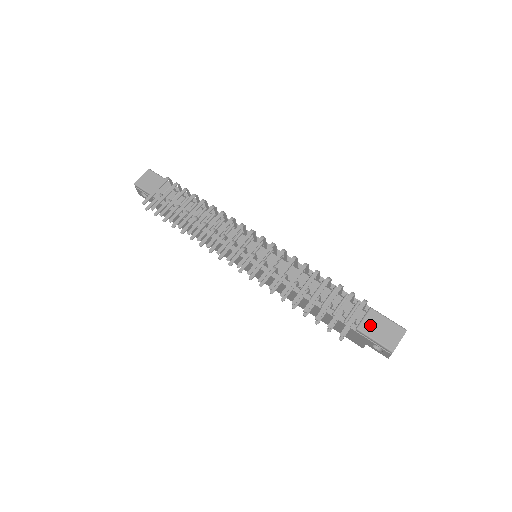
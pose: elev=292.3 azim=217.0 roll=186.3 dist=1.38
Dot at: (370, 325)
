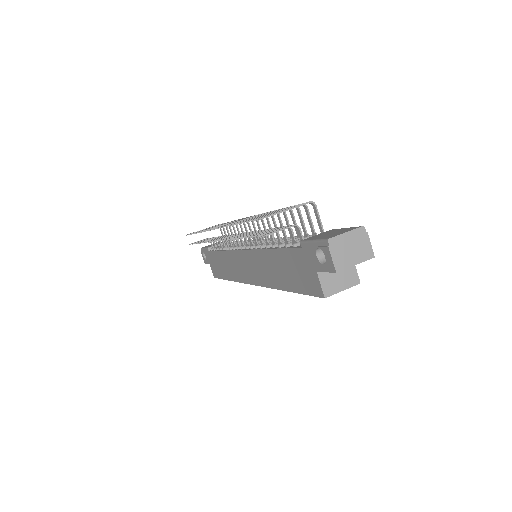
Dot at: (318, 235)
